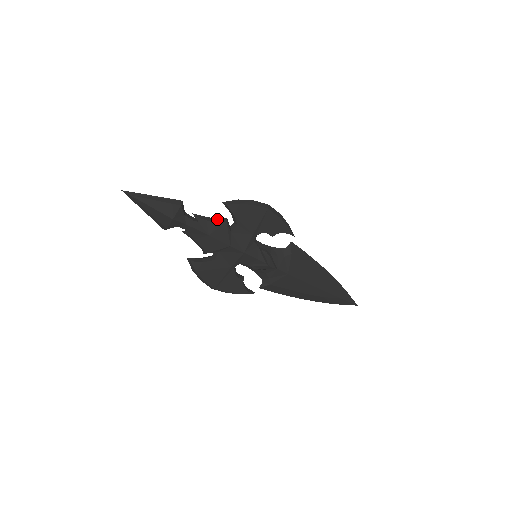
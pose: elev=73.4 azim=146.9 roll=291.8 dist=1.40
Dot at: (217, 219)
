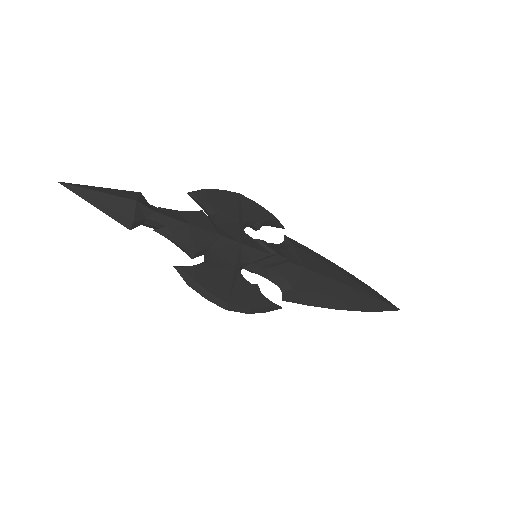
Dot at: (190, 211)
